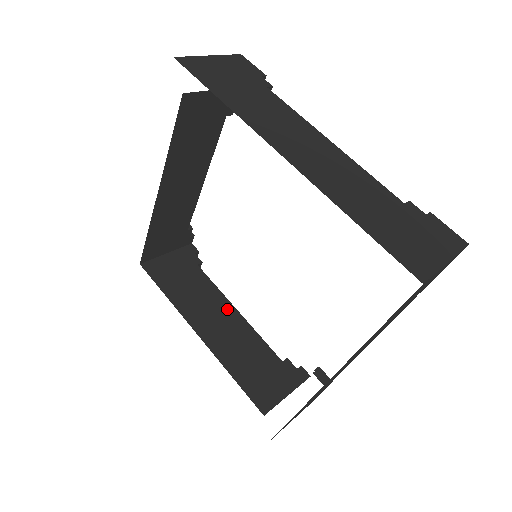
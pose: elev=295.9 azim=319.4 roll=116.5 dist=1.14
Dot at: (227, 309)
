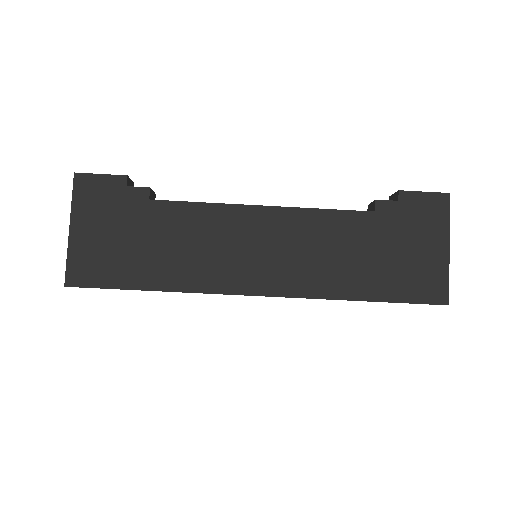
Dot at: occluded
